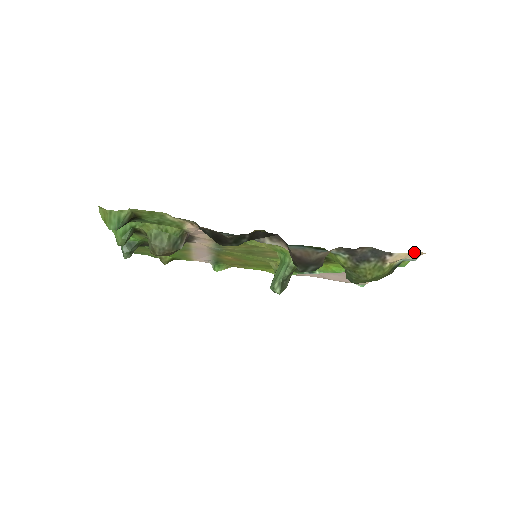
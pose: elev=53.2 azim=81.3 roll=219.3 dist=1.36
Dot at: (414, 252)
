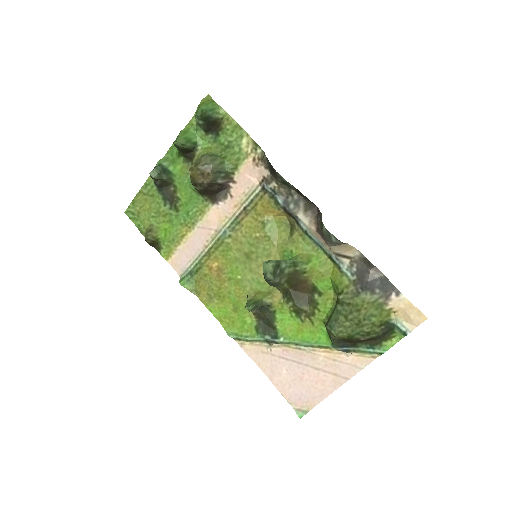
Dot at: (417, 310)
